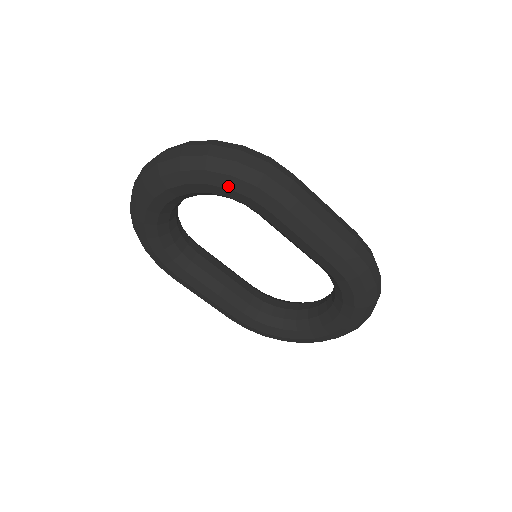
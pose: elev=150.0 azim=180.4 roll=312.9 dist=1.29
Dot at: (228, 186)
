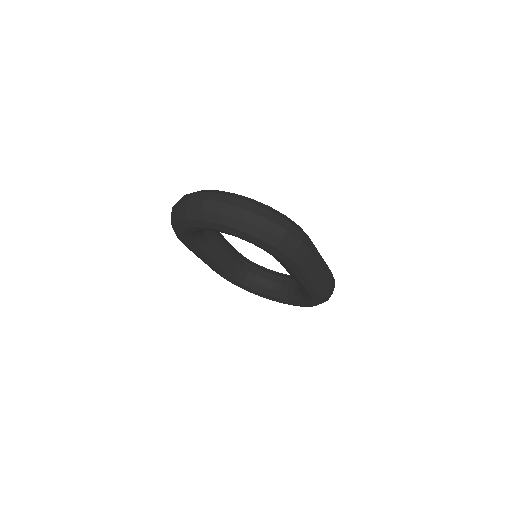
Dot at: (269, 250)
